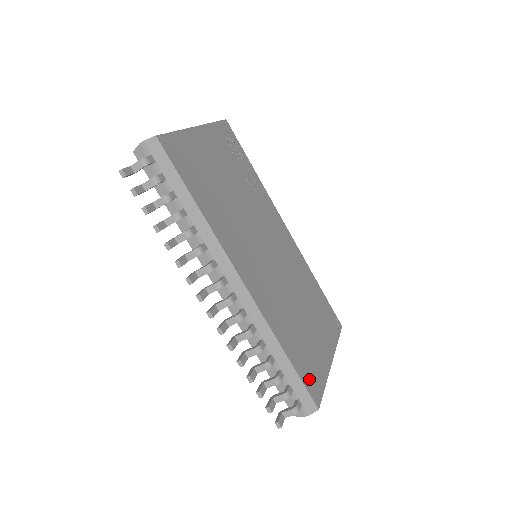
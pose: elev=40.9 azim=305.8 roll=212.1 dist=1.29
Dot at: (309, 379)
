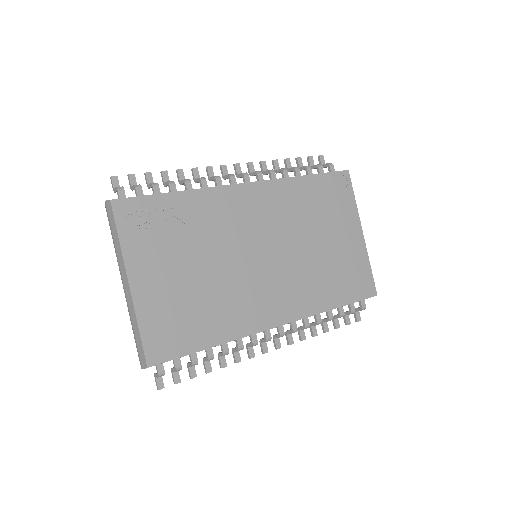
Dot at: (359, 289)
